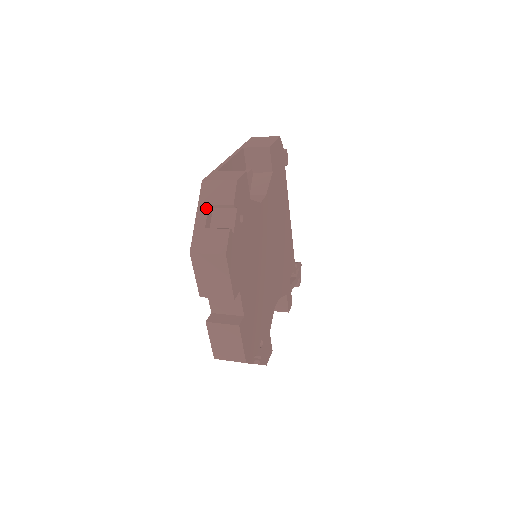
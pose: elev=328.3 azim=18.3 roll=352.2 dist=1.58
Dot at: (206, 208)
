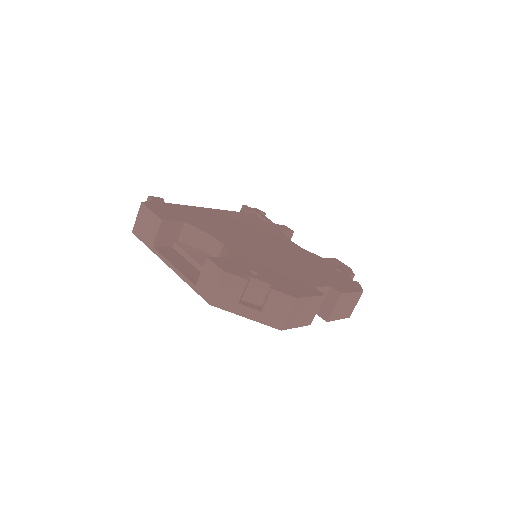
Dot at: (241, 307)
